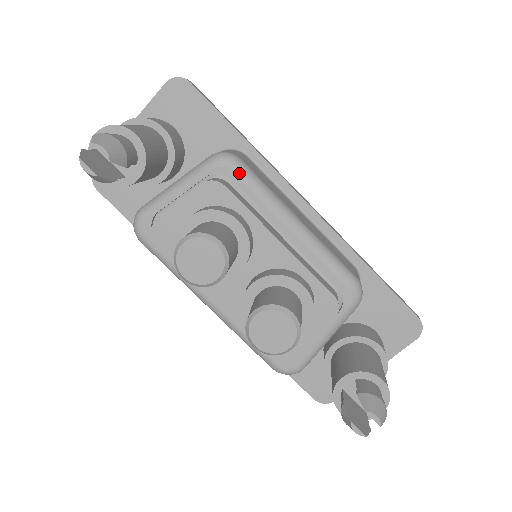
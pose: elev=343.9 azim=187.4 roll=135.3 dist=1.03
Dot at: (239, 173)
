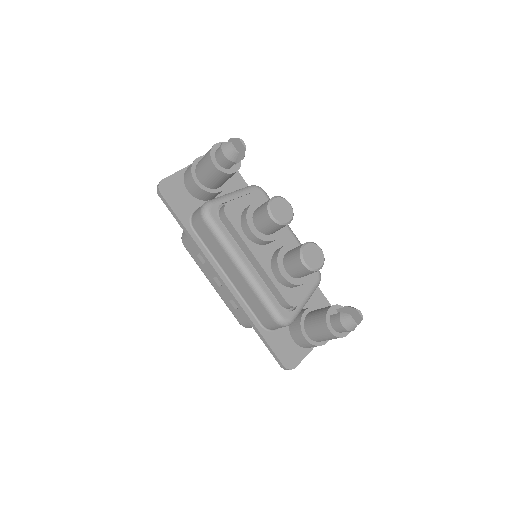
Dot at: (267, 196)
